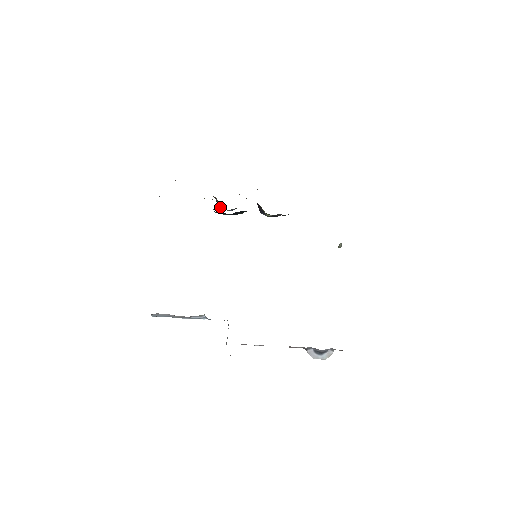
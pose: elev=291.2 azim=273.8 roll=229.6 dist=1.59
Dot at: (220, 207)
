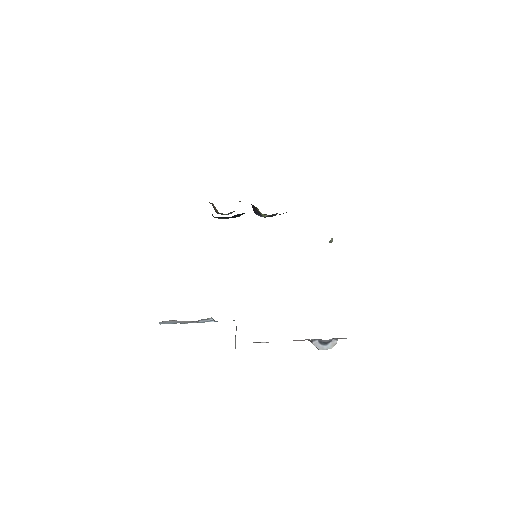
Dot at: (217, 212)
